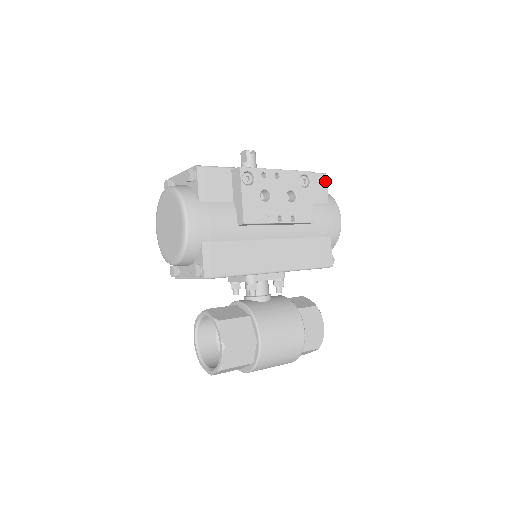
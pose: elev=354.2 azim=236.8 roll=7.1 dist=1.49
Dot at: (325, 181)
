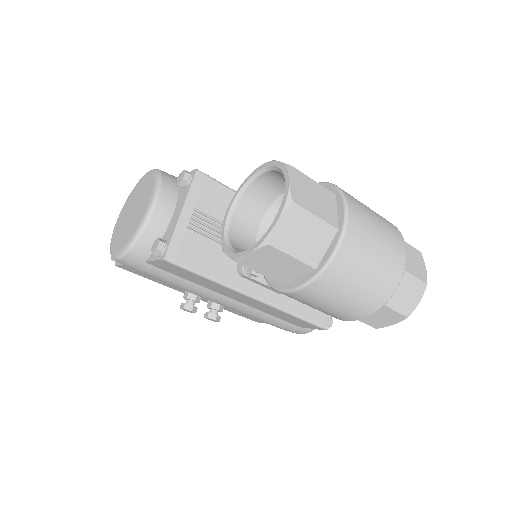
Dot at: occluded
